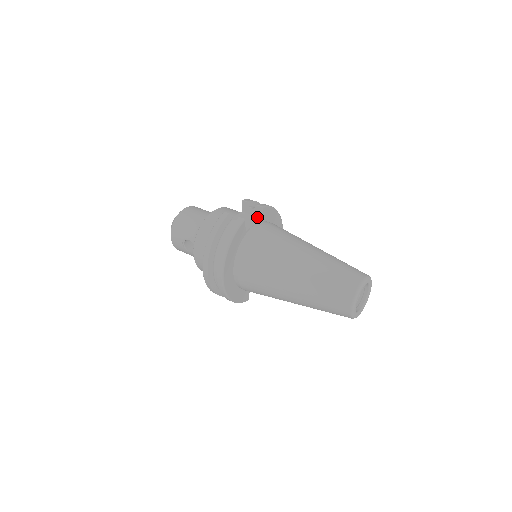
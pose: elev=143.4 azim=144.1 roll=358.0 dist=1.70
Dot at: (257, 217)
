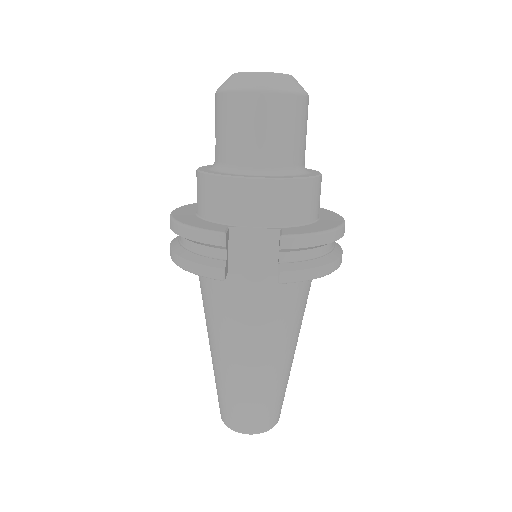
Dot at: (276, 266)
